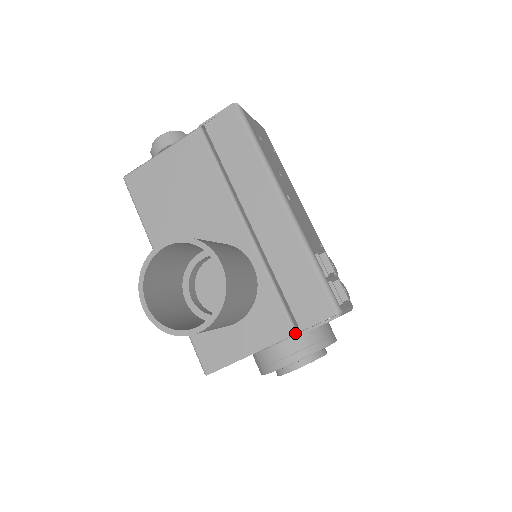
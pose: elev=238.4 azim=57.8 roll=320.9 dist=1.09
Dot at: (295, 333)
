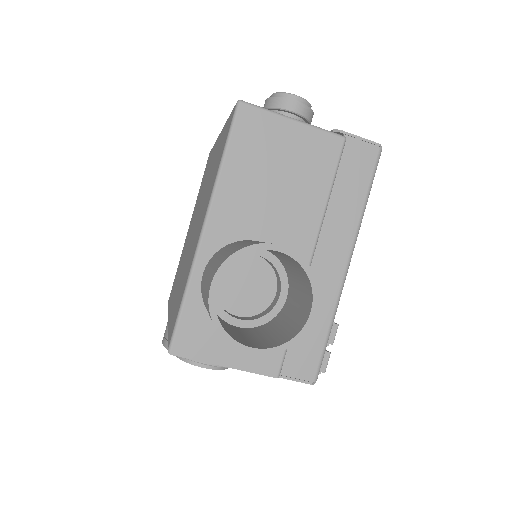
Dot at: (278, 377)
